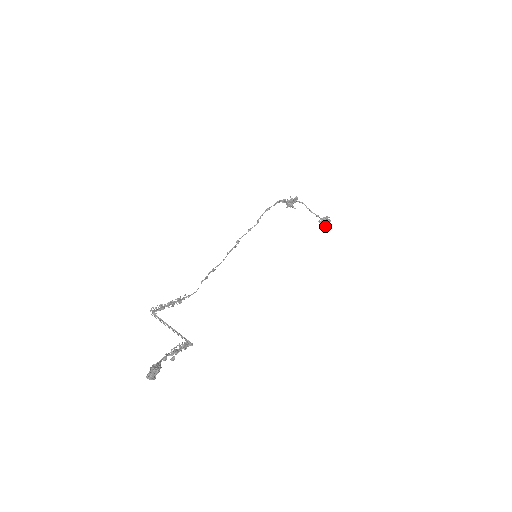
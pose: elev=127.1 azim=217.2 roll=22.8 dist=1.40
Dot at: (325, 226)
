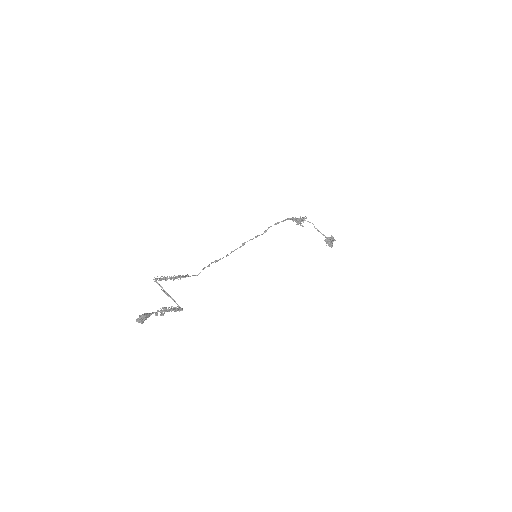
Dot at: (330, 245)
